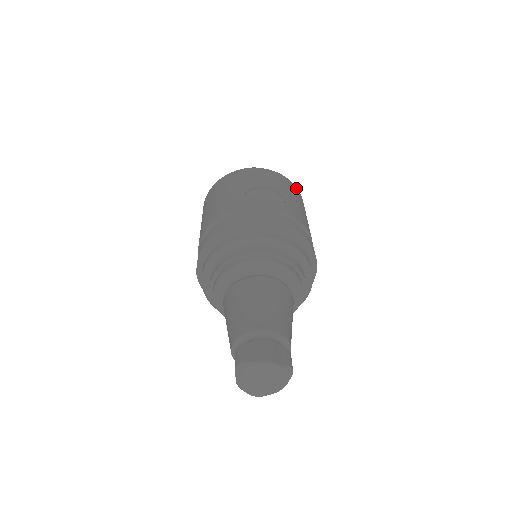
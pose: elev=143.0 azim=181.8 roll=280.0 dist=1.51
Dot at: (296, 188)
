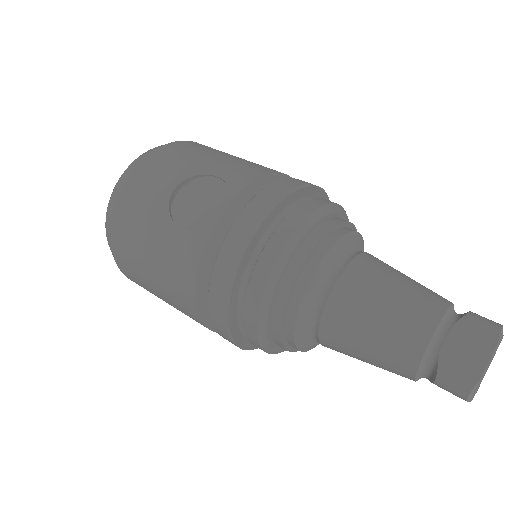
Dot at: (182, 142)
